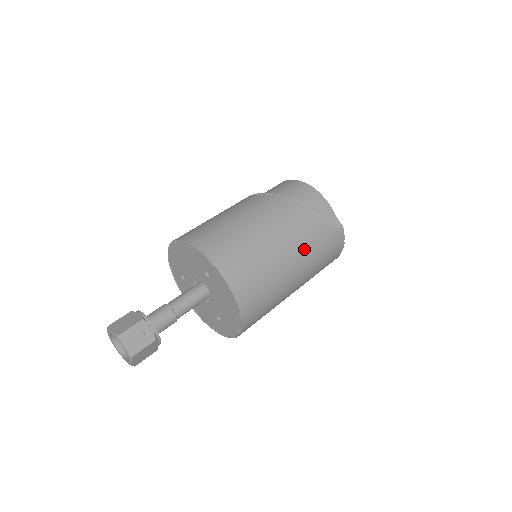
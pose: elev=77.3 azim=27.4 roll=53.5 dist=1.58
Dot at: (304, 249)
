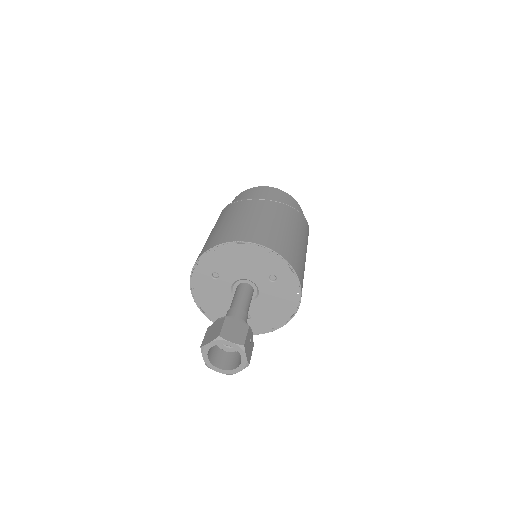
Dot at: occluded
